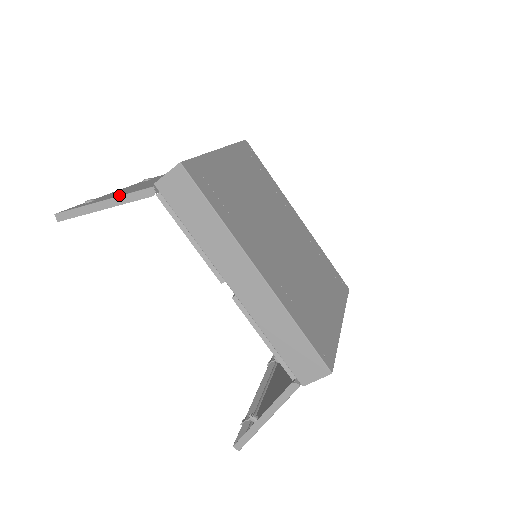
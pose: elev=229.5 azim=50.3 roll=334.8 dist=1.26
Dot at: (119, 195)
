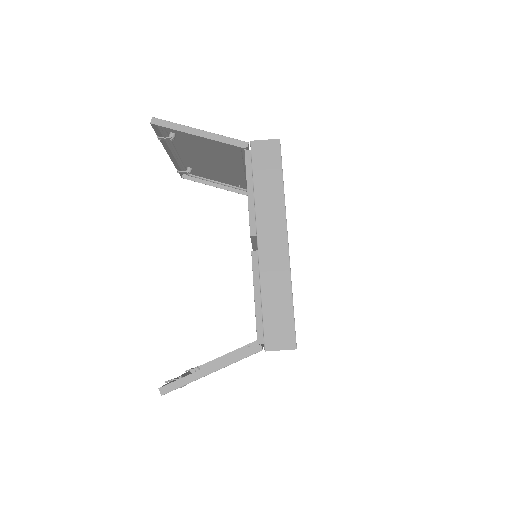
Dot at: (215, 135)
